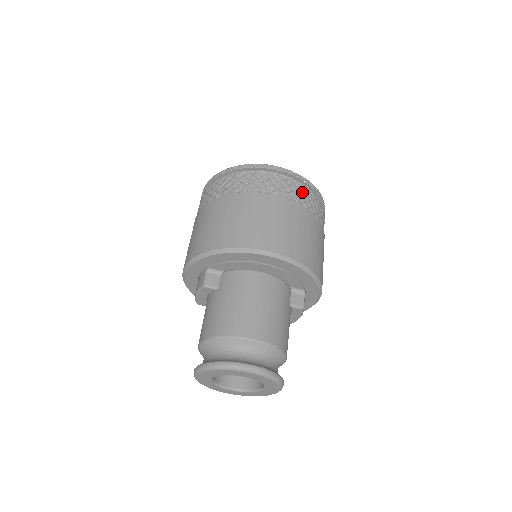
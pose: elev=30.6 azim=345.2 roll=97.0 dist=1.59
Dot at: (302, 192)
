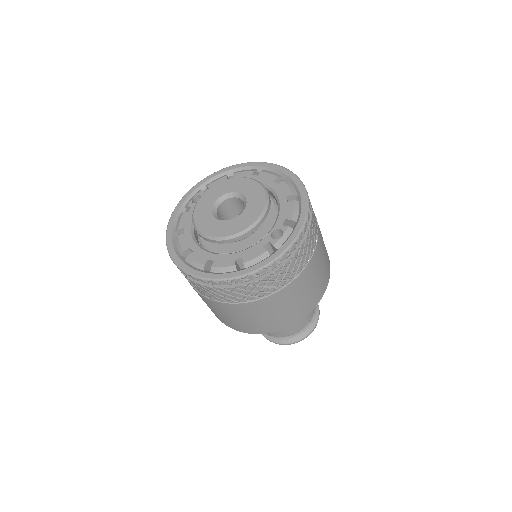
Dot at: (314, 218)
